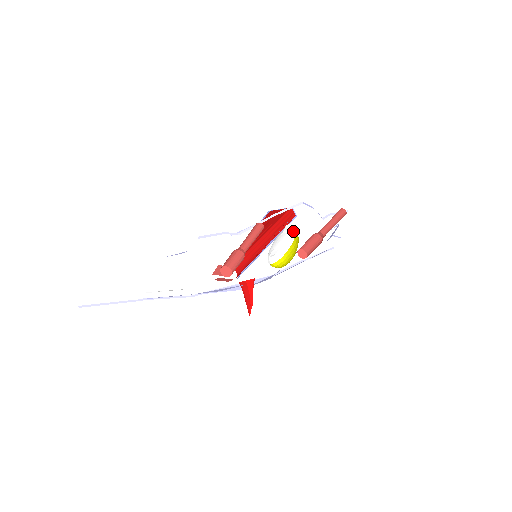
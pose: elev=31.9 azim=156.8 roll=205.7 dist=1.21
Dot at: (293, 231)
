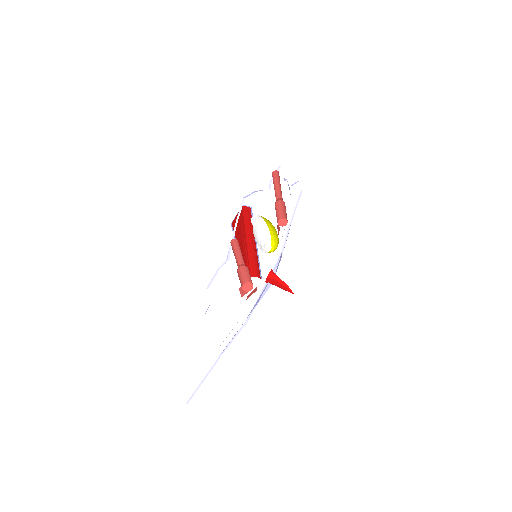
Dot at: (259, 219)
